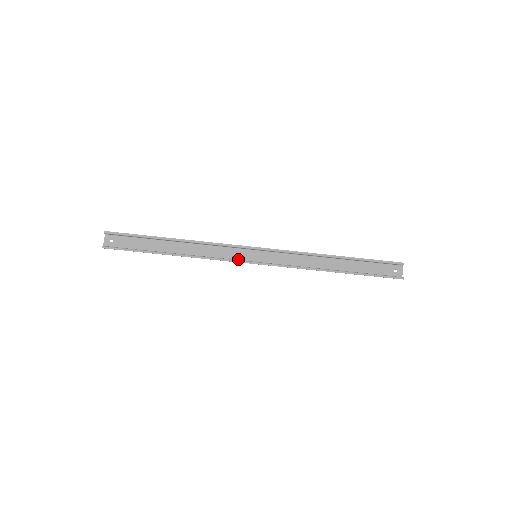
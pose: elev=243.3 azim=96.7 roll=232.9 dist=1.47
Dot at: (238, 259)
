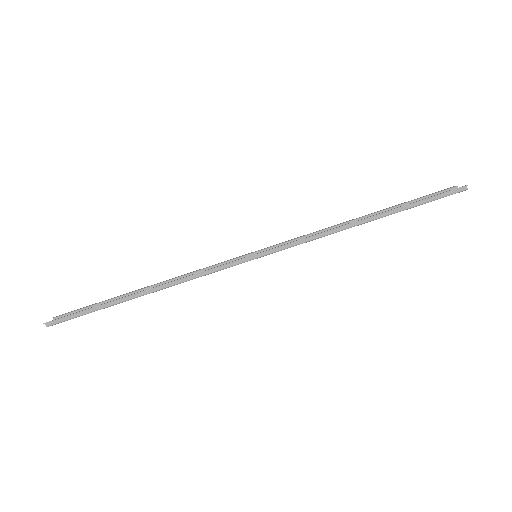
Dot at: (232, 266)
